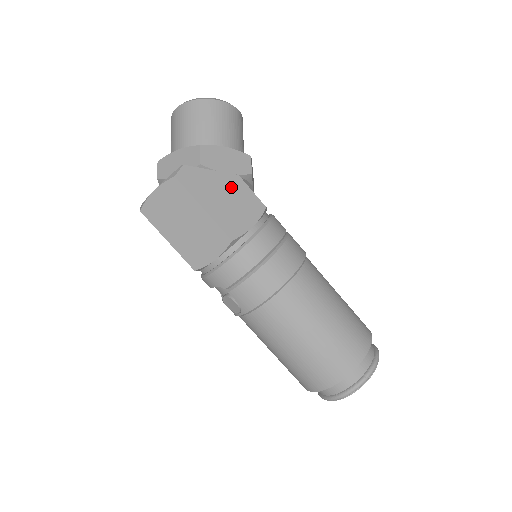
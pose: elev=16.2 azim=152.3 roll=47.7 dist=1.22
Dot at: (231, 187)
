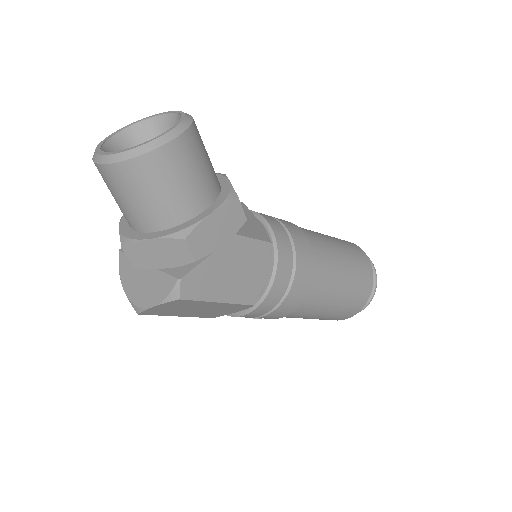
Dot at: (234, 255)
